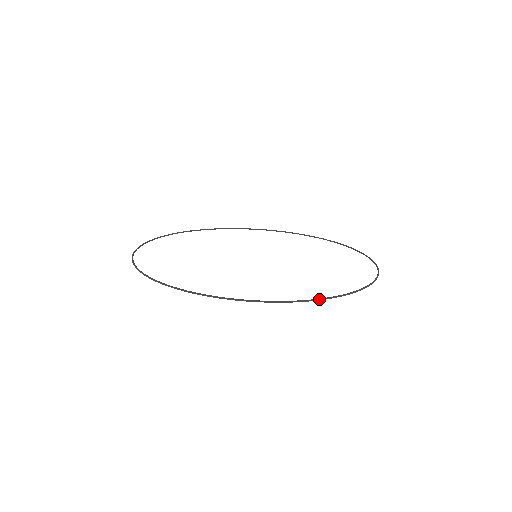
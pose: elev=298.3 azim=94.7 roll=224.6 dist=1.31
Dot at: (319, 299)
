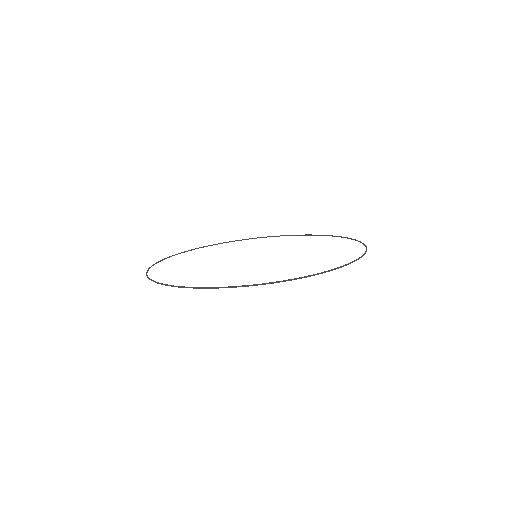
Dot at: (348, 264)
